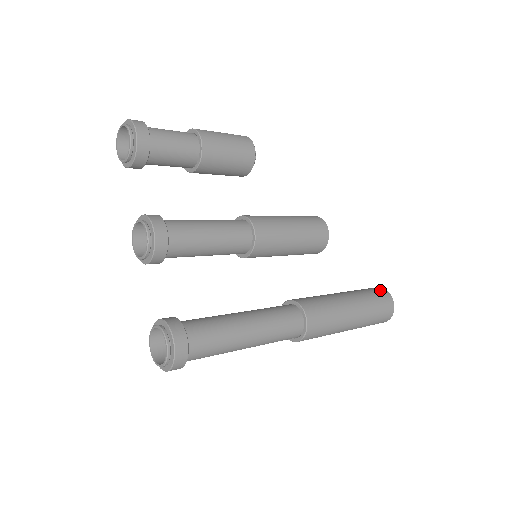
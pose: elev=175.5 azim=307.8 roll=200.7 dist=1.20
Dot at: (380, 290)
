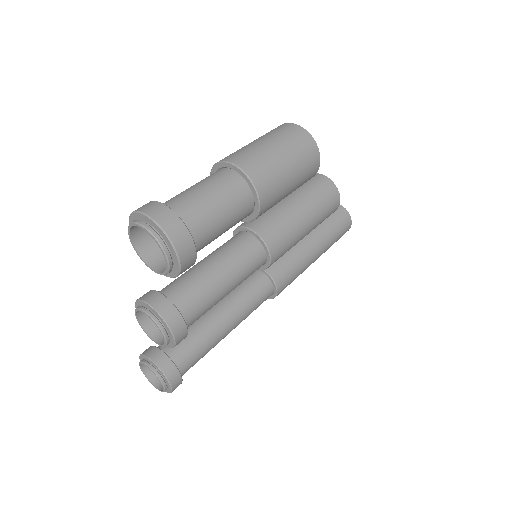
Dot at: (346, 220)
